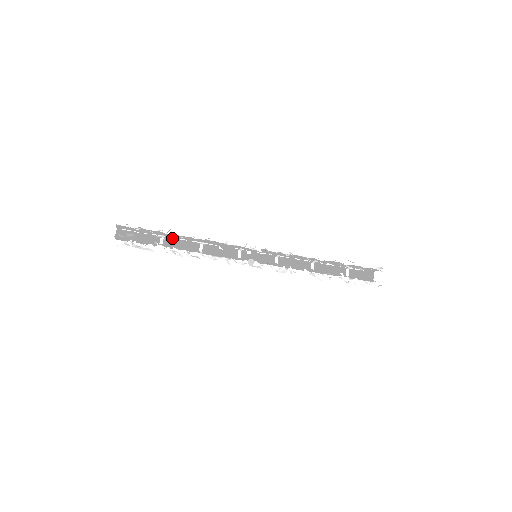
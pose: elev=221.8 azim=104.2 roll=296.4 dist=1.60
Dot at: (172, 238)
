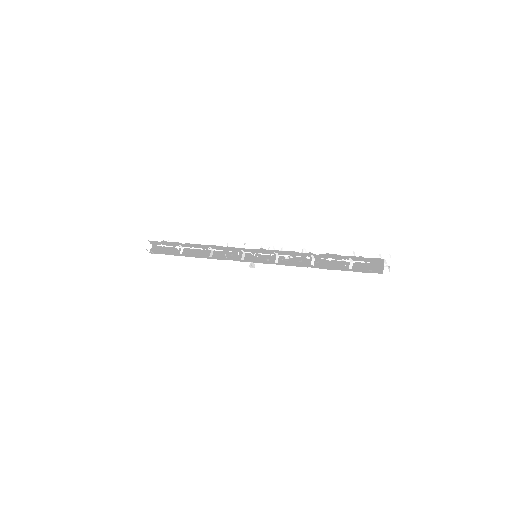
Dot at: (187, 243)
